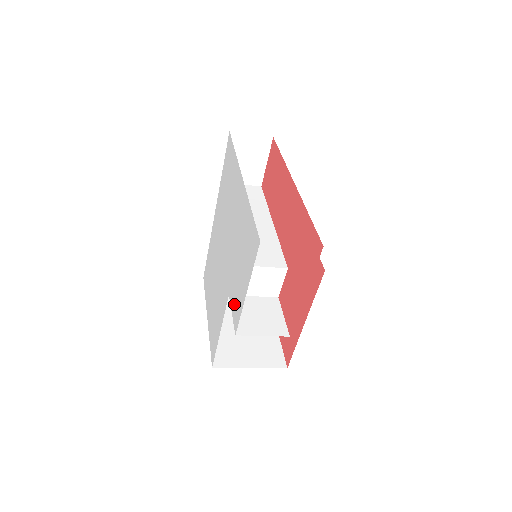
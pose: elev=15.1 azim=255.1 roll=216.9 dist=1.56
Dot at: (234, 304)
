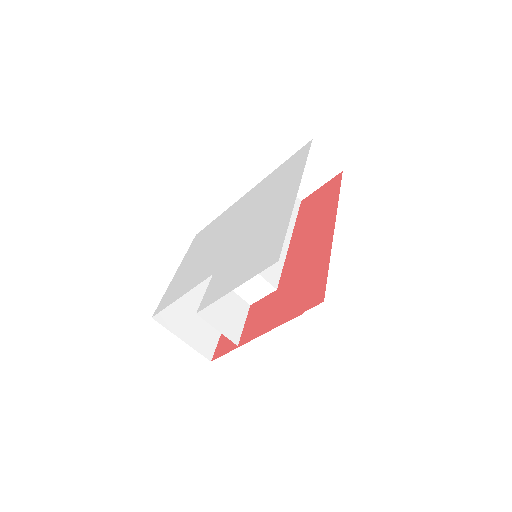
Dot at: (213, 287)
